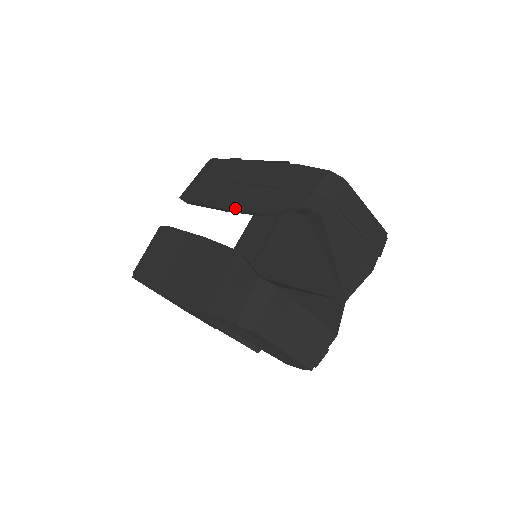
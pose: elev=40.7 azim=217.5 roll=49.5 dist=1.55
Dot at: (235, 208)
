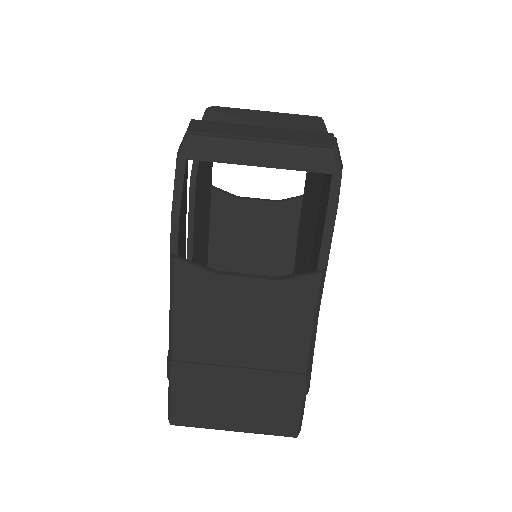
Dot at: (188, 228)
